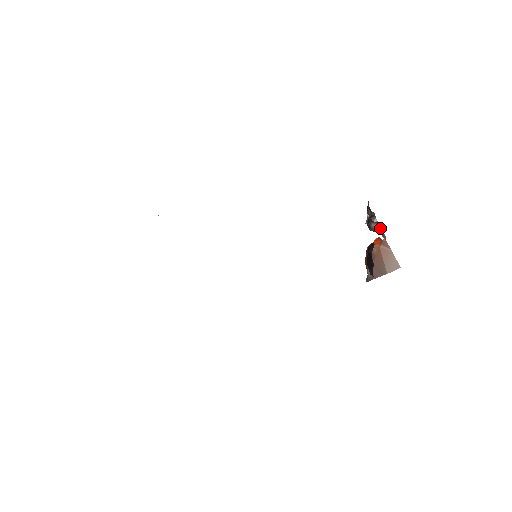
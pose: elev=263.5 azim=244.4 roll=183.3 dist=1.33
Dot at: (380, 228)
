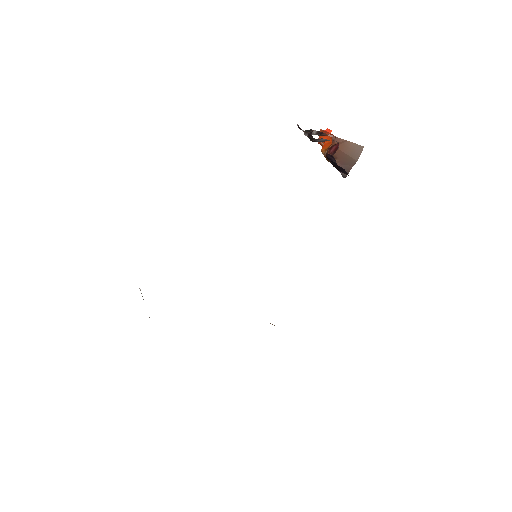
Dot at: (328, 140)
